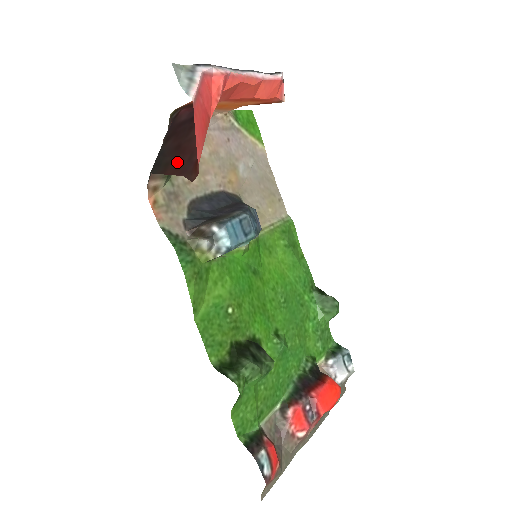
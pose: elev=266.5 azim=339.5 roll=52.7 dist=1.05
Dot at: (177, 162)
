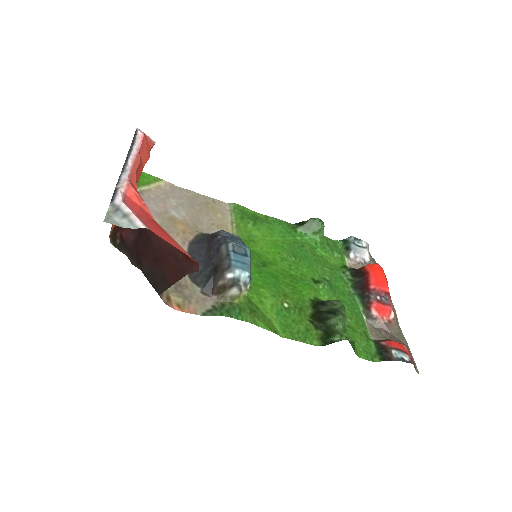
Dot at: (168, 270)
